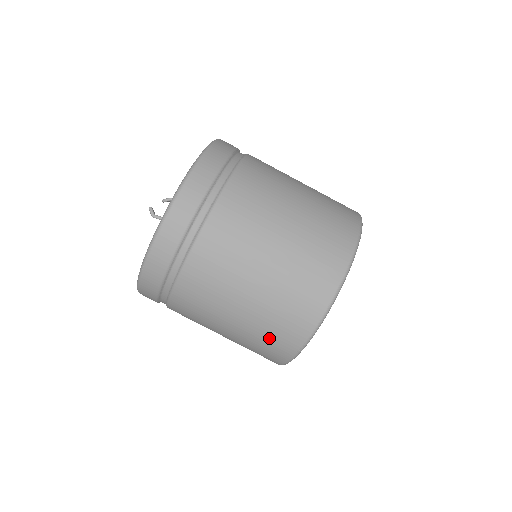
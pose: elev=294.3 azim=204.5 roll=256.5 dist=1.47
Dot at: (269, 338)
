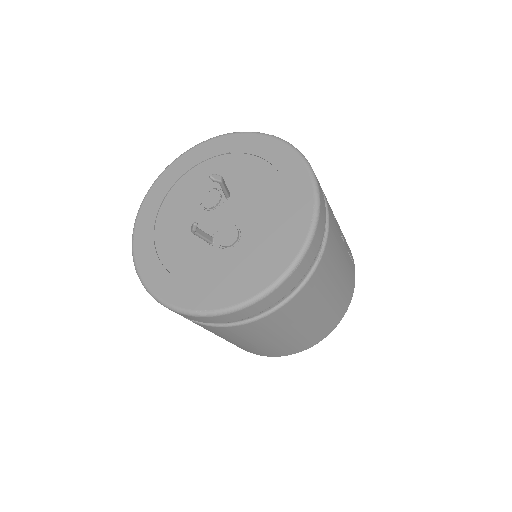
Dot at: occluded
